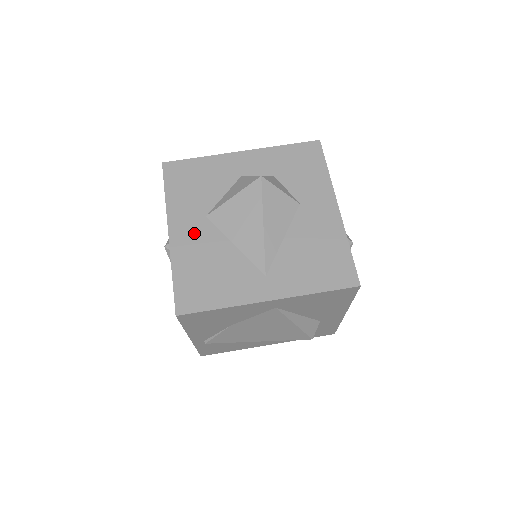
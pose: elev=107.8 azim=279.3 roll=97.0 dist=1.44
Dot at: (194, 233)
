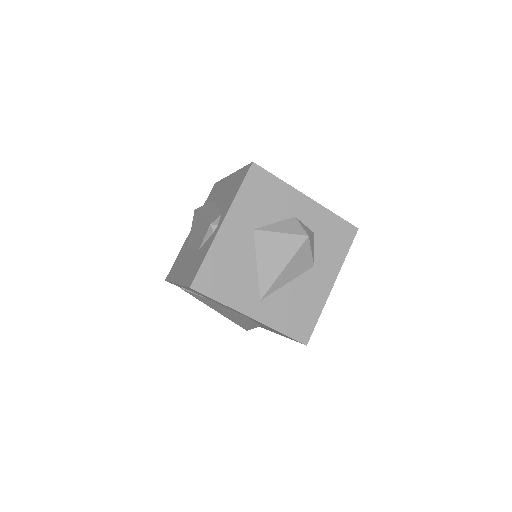
Dot at: (238, 236)
